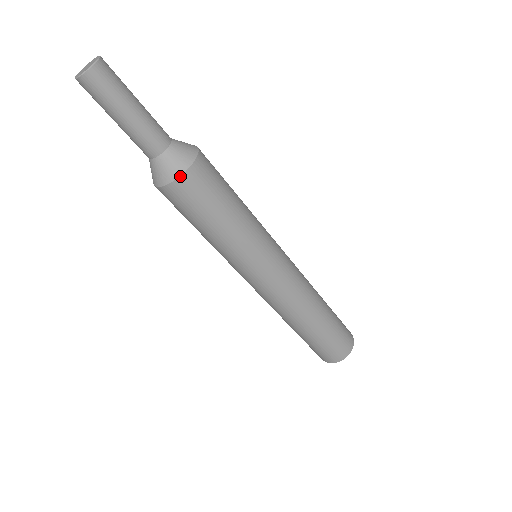
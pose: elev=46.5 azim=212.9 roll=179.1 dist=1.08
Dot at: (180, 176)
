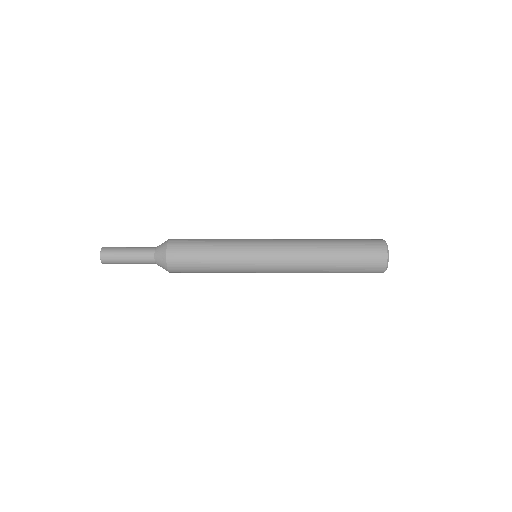
Dot at: (170, 272)
